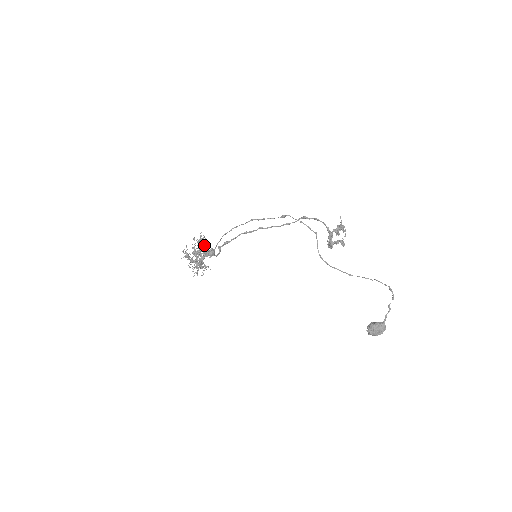
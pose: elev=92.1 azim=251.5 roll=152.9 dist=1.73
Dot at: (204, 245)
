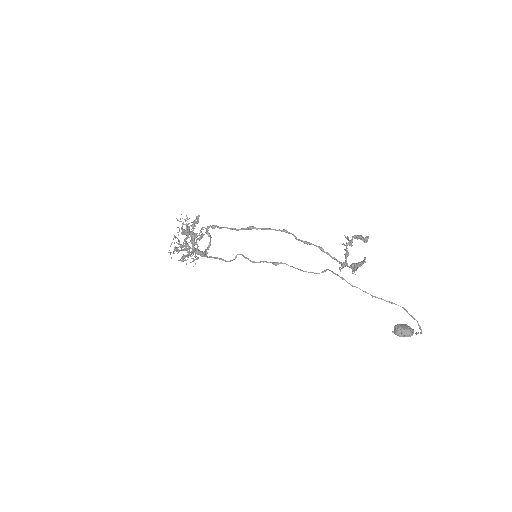
Dot at: (190, 247)
